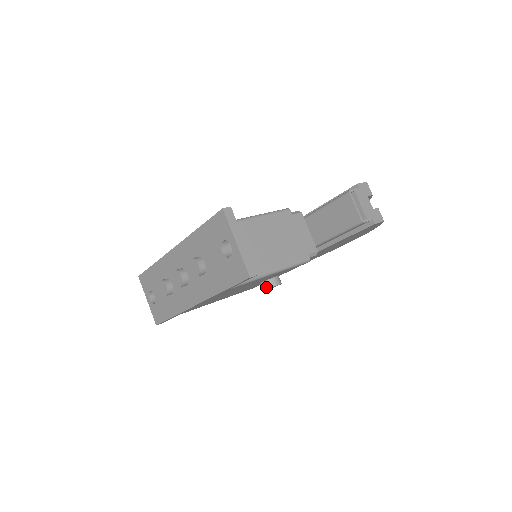
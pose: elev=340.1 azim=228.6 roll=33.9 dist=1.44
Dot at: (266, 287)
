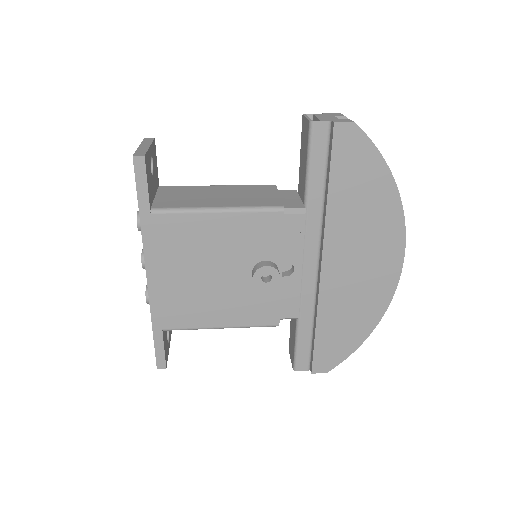
Dot at: (253, 273)
